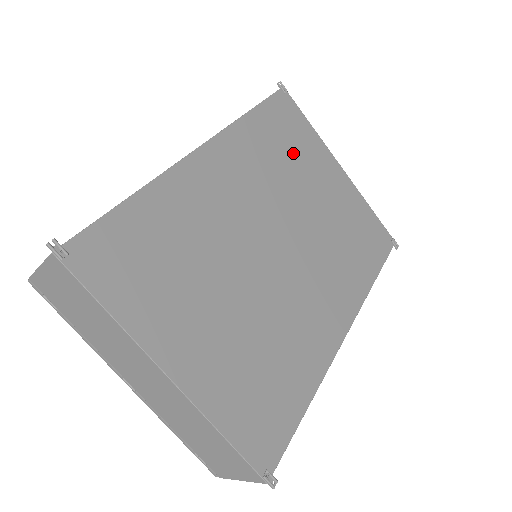
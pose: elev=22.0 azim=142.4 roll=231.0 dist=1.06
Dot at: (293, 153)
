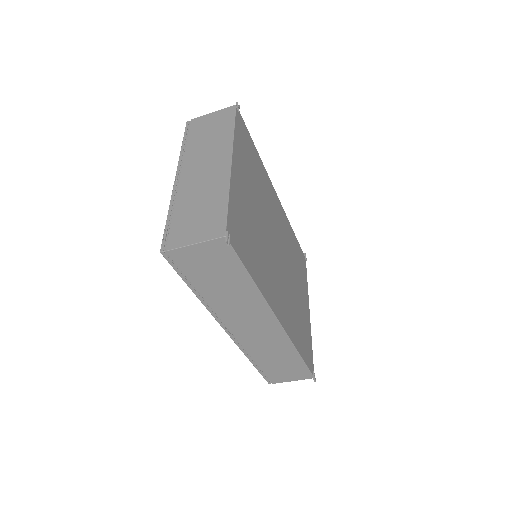
Dot at: (298, 266)
